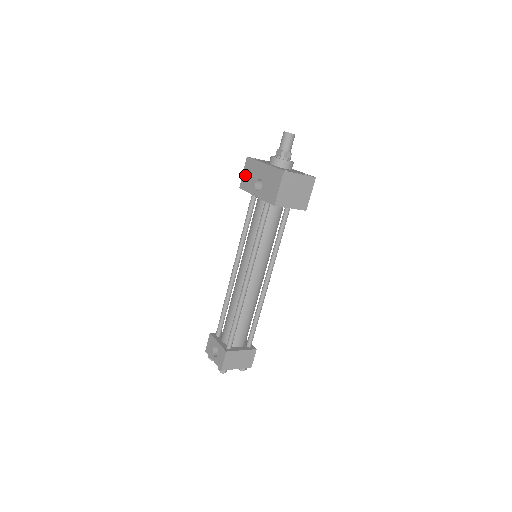
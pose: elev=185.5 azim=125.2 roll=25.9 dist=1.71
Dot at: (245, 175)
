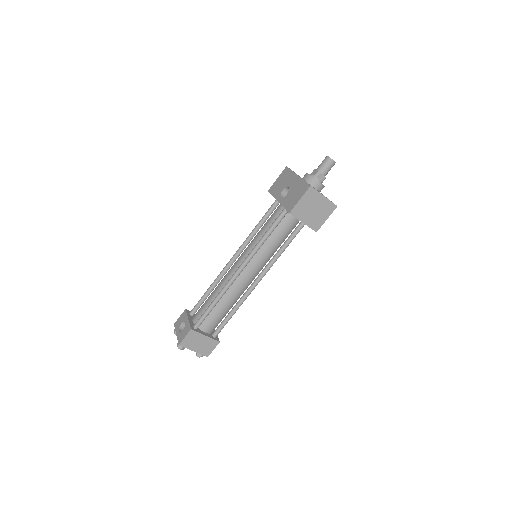
Dot at: (278, 181)
